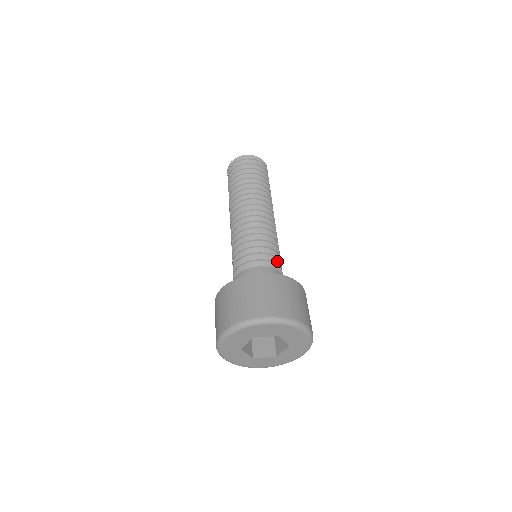
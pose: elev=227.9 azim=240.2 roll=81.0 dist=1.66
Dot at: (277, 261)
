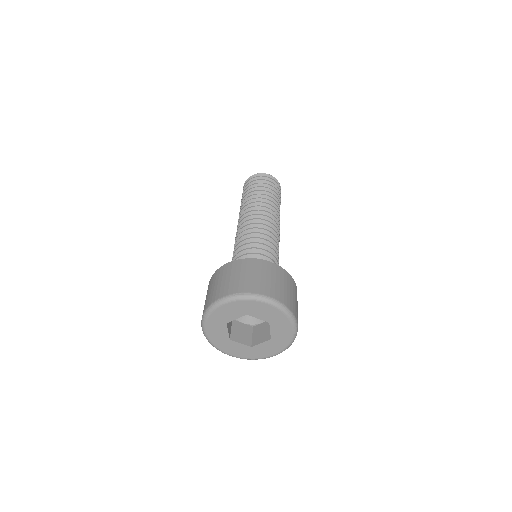
Dot at: occluded
